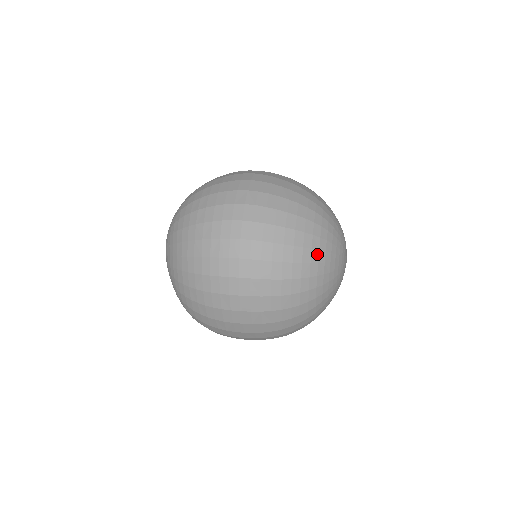
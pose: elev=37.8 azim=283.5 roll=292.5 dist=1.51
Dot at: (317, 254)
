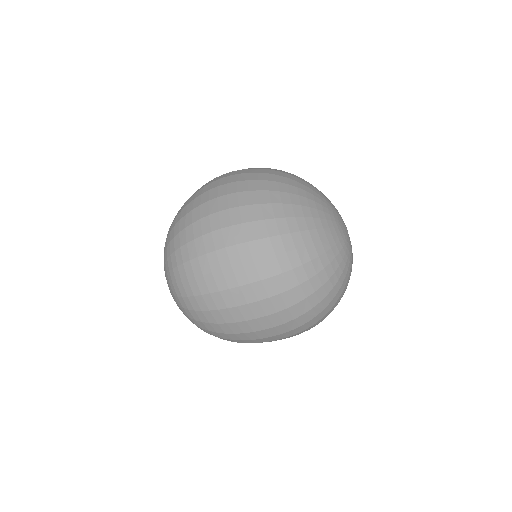
Dot at: occluded
